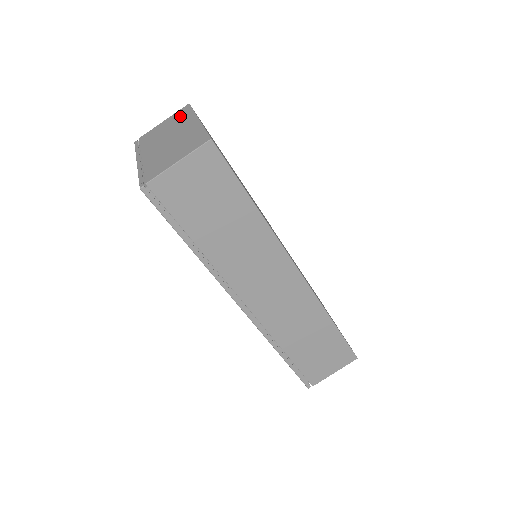
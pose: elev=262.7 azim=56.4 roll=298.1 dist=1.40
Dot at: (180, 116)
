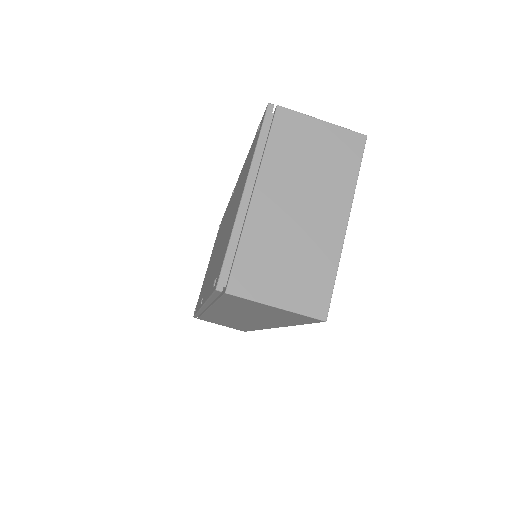
Dot at: (341, 159)
